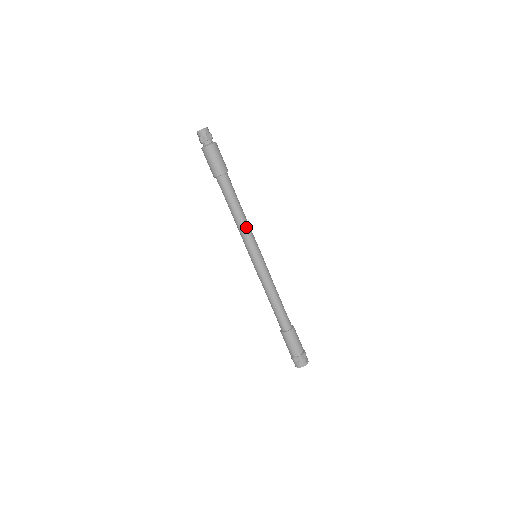
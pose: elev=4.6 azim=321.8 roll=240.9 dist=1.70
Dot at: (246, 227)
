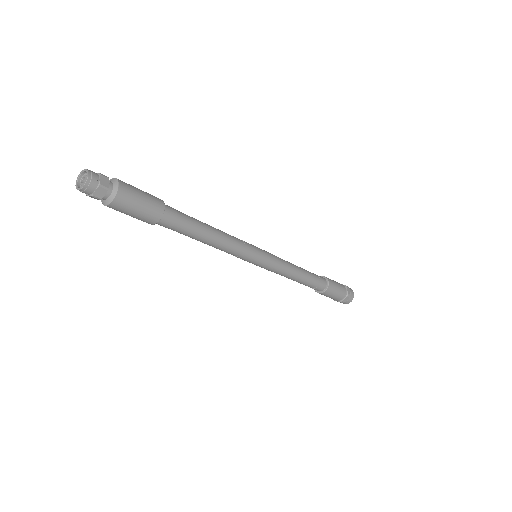
Dot at: (227, 249)
